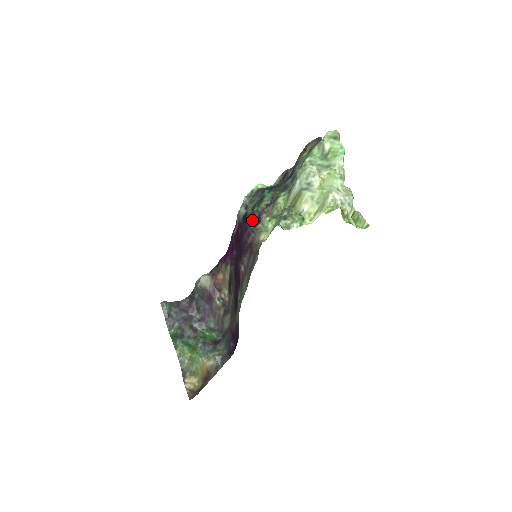
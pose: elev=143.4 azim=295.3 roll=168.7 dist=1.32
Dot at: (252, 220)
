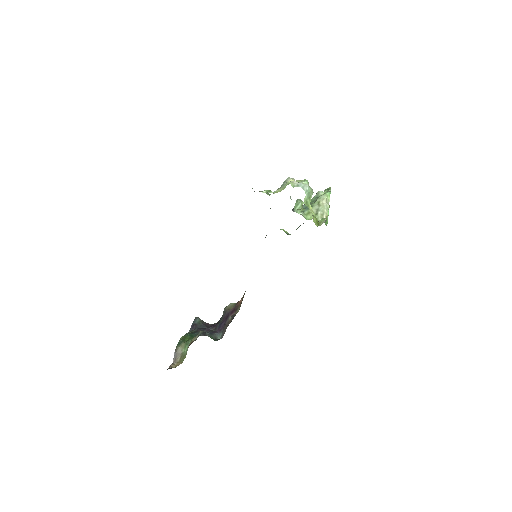
Dot at: occluded
